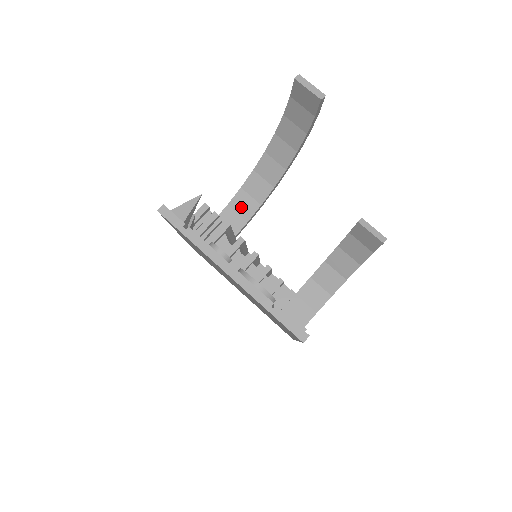
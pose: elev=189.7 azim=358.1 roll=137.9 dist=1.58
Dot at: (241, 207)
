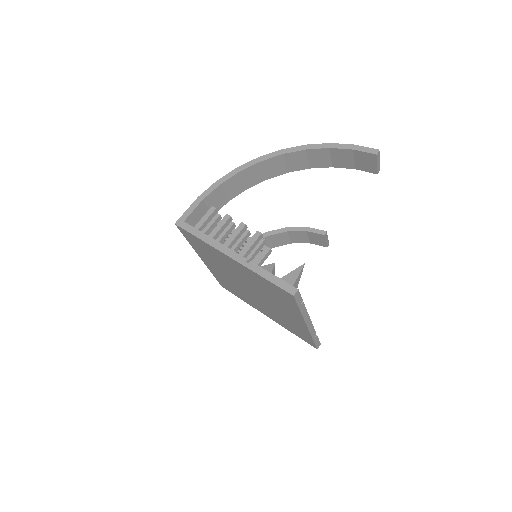
Dot at: (231, 188)
